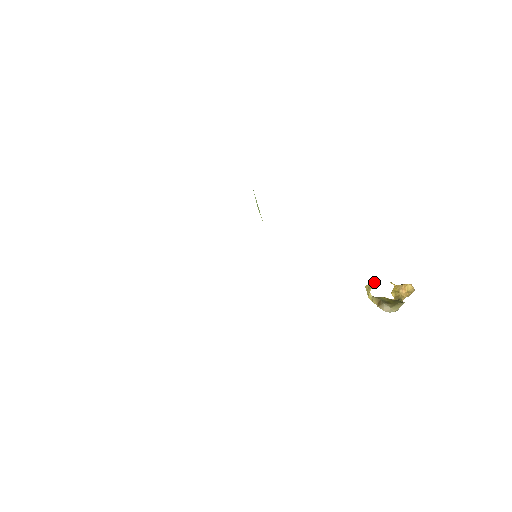
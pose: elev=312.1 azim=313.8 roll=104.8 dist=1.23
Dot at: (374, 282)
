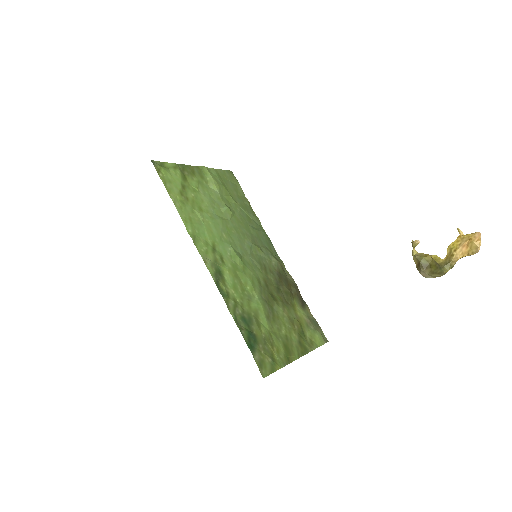
Dot at: (415, 244)
